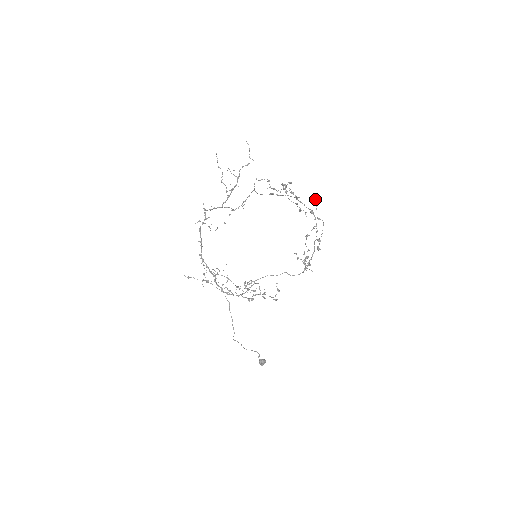
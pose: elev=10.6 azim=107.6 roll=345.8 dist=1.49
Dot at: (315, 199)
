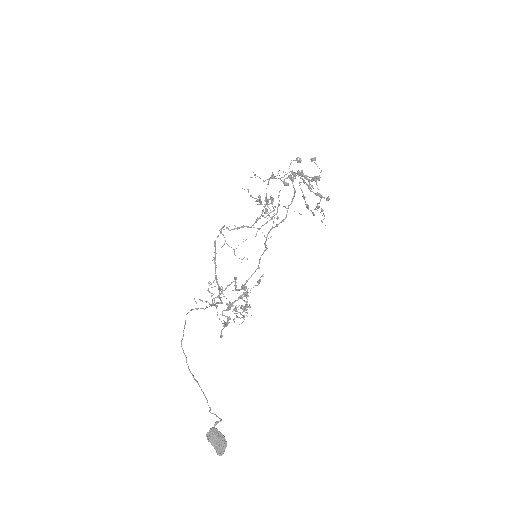
Dot at: (313, 159)
